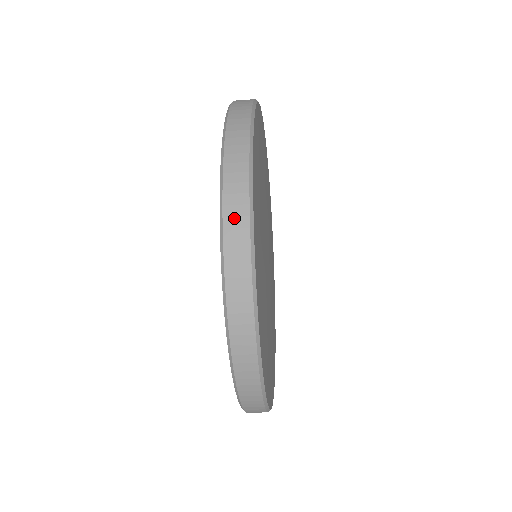
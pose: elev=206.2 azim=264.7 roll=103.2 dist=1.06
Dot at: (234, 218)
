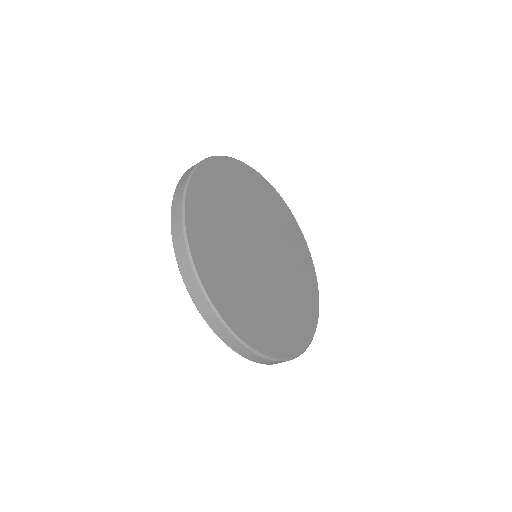
Dot at: (188, 279)
